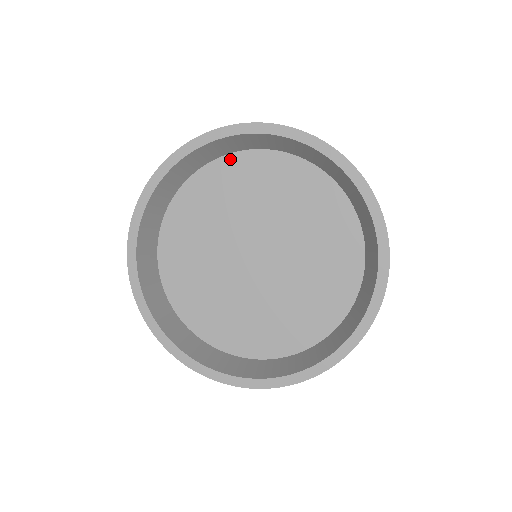
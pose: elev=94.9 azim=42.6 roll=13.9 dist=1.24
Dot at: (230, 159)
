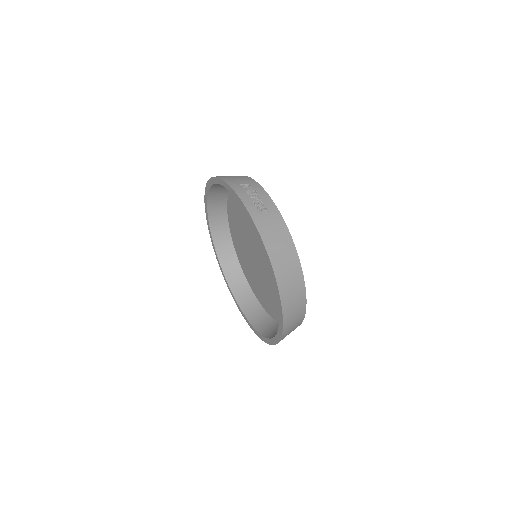
Dot at: occluded
